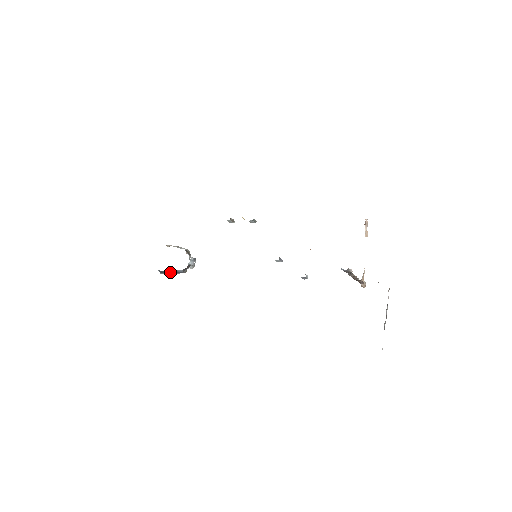
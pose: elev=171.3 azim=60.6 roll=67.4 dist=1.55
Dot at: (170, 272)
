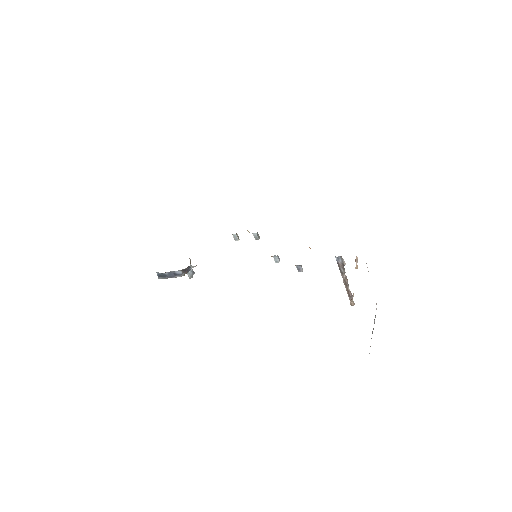
Dot at: (168, 275)
